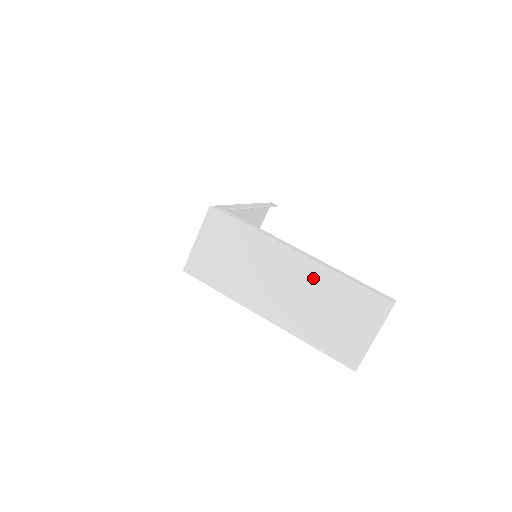
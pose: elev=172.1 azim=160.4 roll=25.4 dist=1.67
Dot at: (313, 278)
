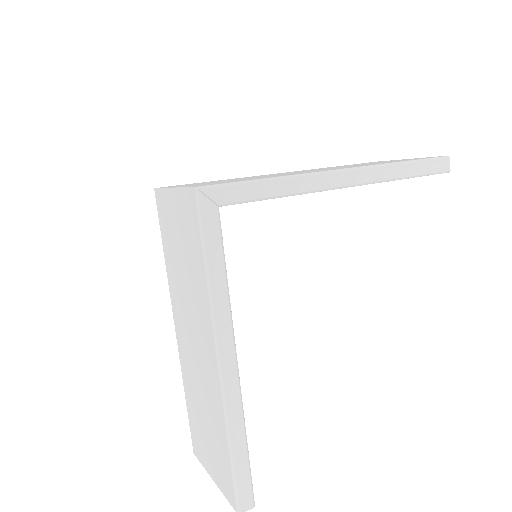
Dot at: (213, 393)
